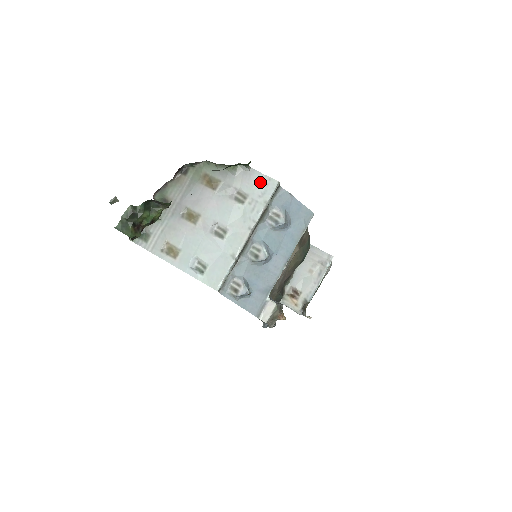
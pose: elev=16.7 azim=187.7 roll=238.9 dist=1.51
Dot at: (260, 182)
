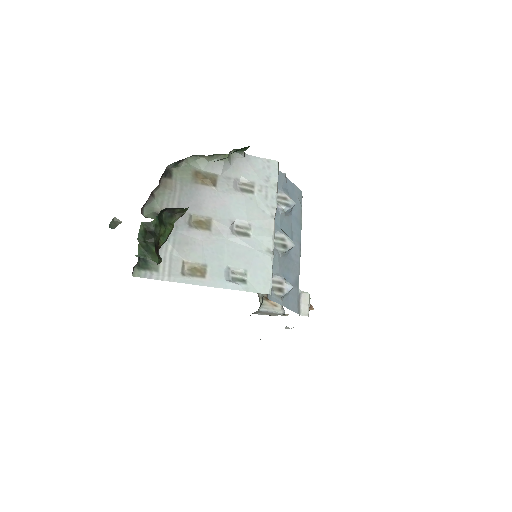
Dot at: (260, 166)
